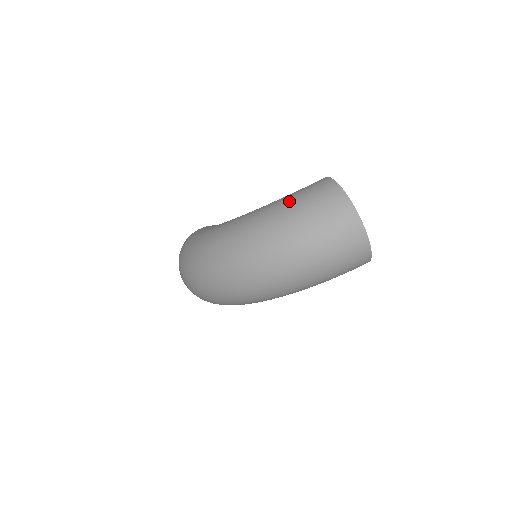
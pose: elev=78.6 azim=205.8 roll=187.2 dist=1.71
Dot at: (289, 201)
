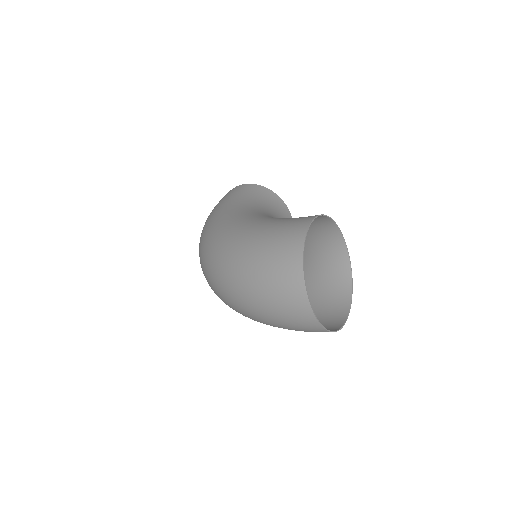
Dot at: (256, 241)
